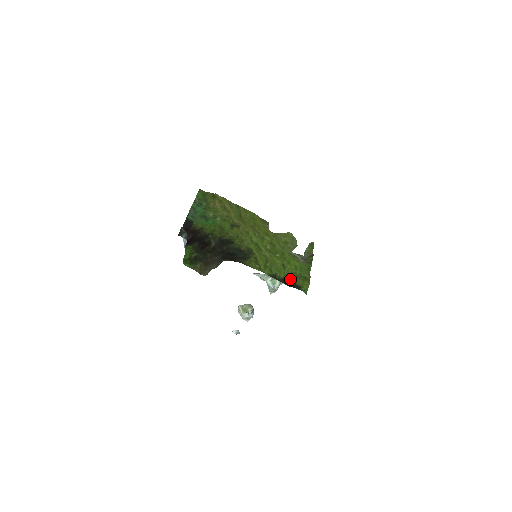
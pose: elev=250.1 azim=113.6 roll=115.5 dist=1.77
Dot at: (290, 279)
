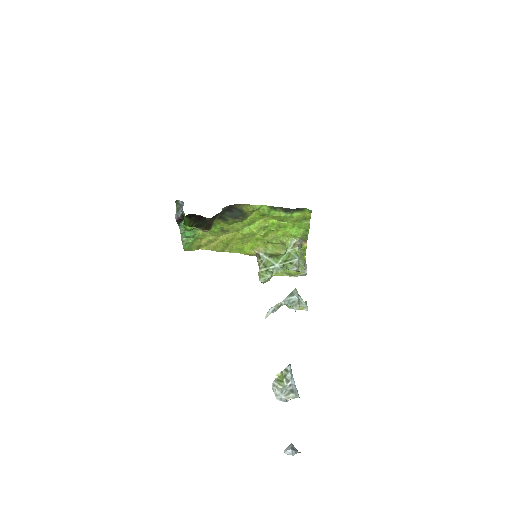
Dot at: (291, 215)
